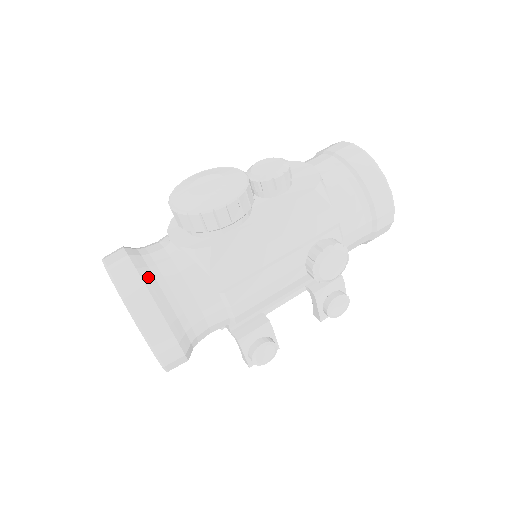
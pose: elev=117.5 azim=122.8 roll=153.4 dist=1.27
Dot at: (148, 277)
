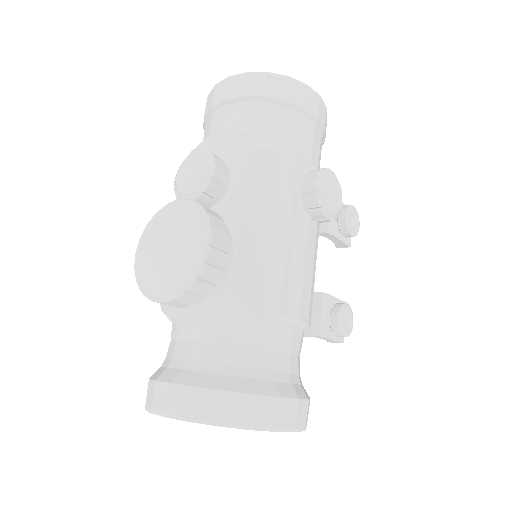
Dot at: (214, 381)
